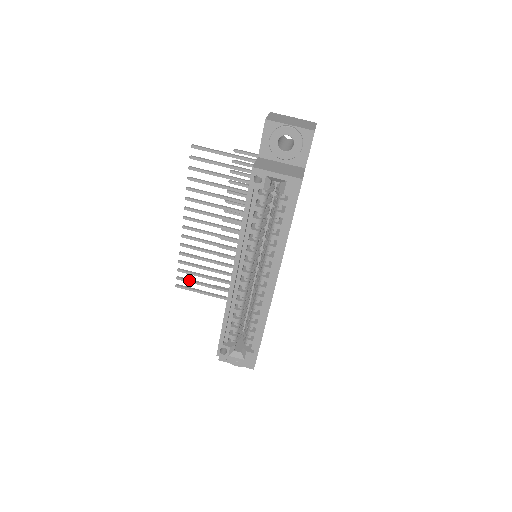
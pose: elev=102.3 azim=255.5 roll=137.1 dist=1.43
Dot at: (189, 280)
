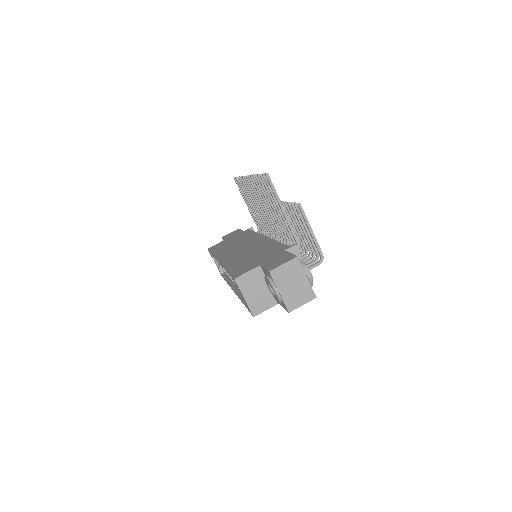
Dot at: (241, 189)
